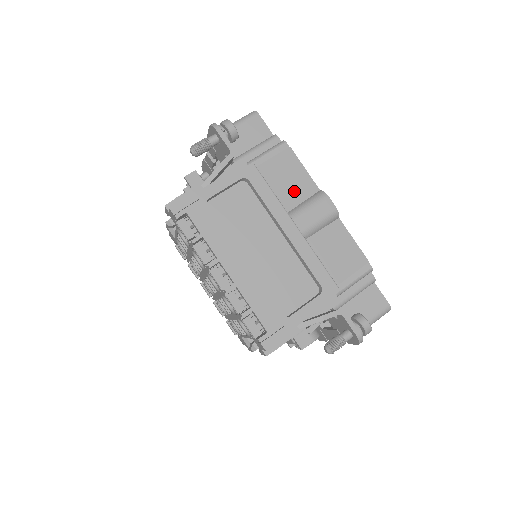
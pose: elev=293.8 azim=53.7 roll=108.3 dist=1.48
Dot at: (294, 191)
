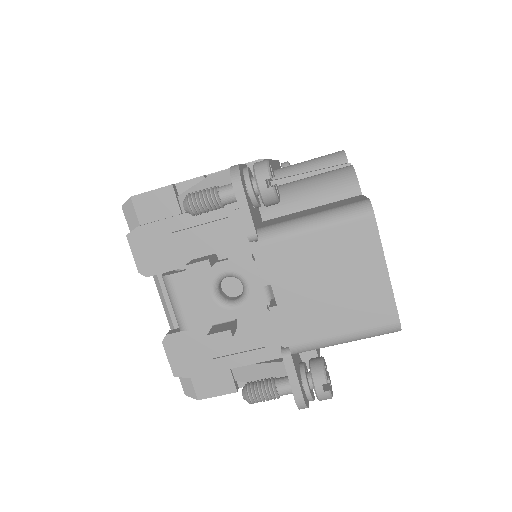
Dot at: occluded
